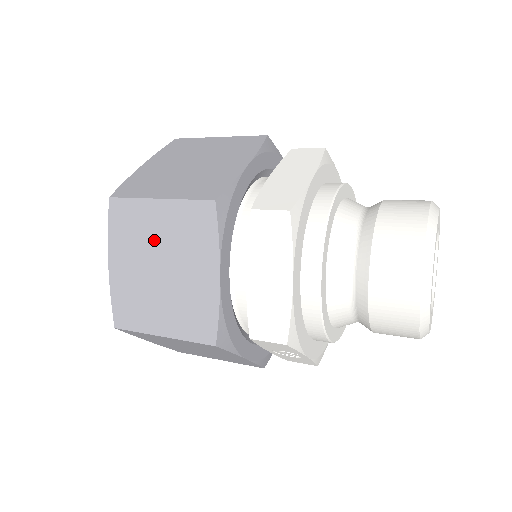
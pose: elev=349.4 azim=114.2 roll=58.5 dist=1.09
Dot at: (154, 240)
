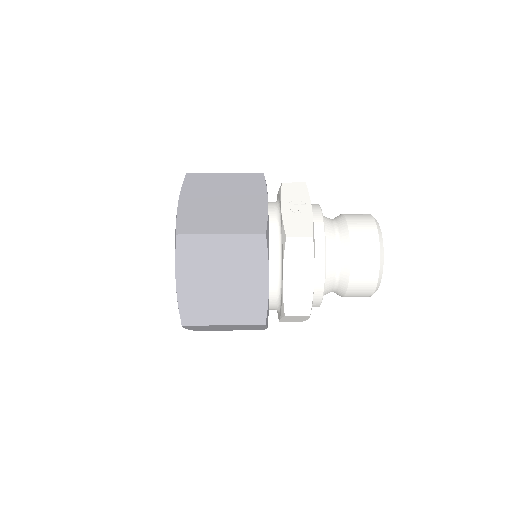
Dot at: (221, 327)
